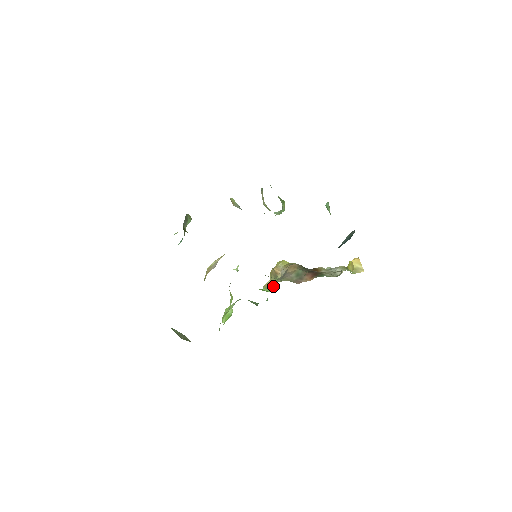
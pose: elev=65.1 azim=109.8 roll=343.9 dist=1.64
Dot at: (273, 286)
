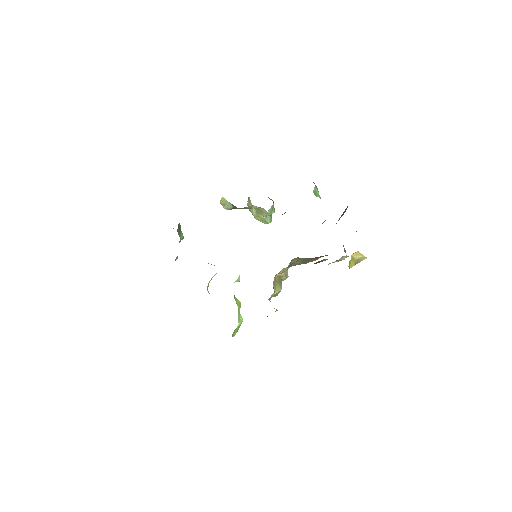
Dot at: (279, 292)
